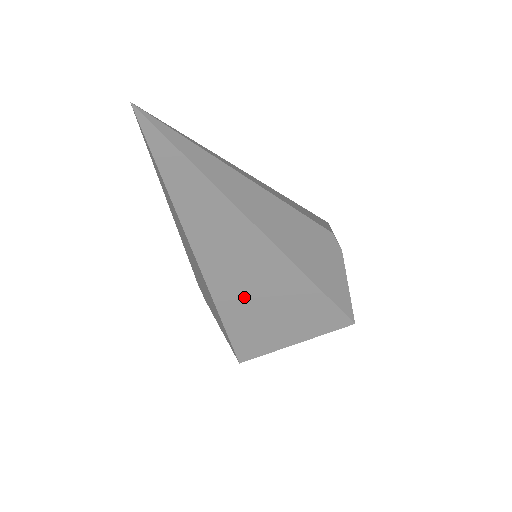
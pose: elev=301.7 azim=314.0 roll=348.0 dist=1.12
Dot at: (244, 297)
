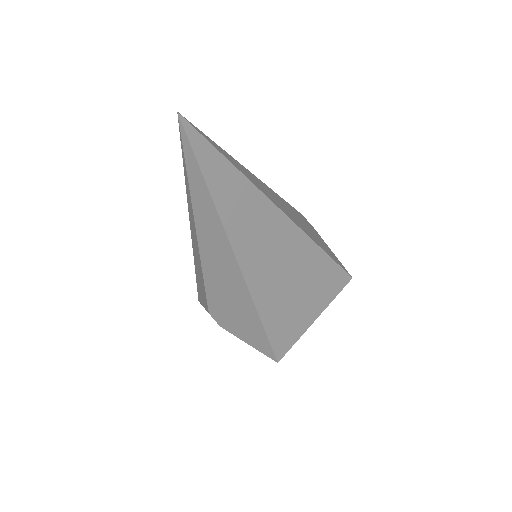
Dot at: (276, 286)
